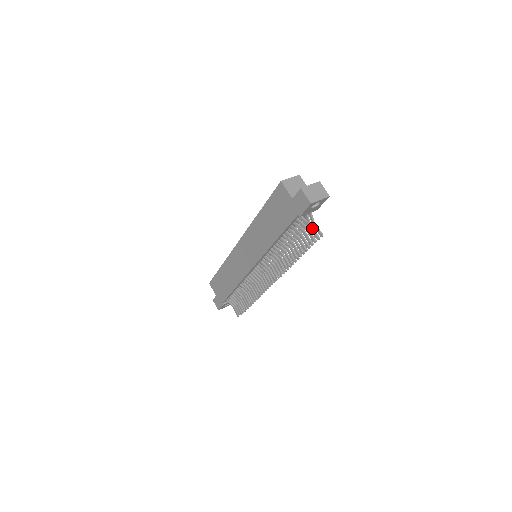
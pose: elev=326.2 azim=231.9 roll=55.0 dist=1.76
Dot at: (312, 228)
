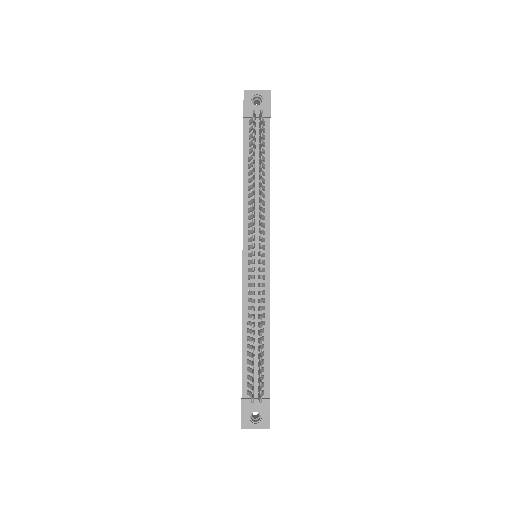
Dot at: occluded
